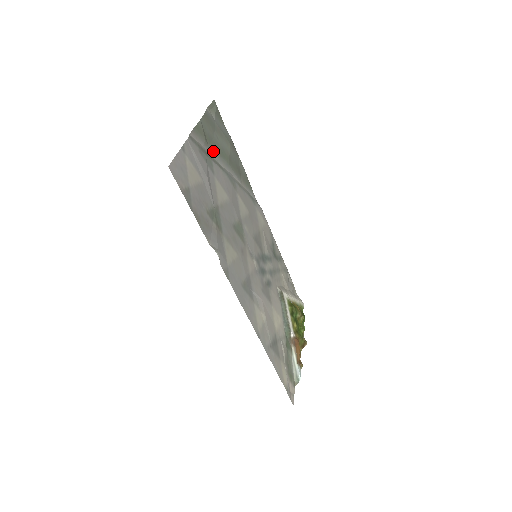
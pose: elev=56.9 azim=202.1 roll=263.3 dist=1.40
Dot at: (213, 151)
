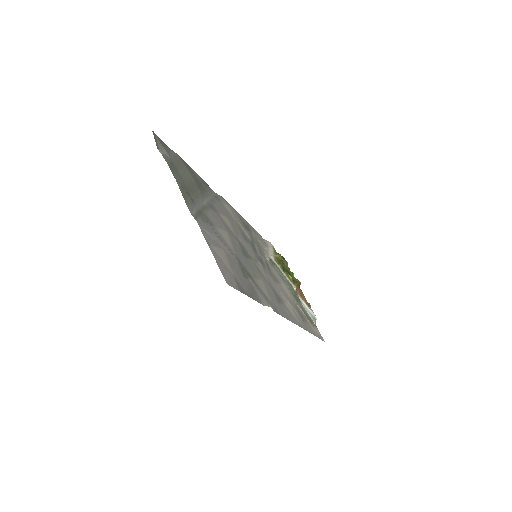
Dot at: (195, 198)
